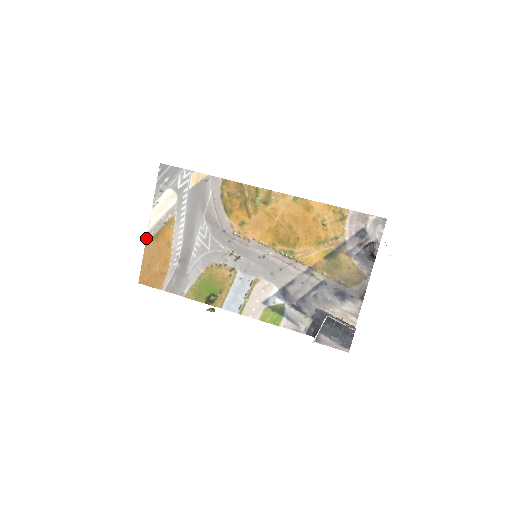
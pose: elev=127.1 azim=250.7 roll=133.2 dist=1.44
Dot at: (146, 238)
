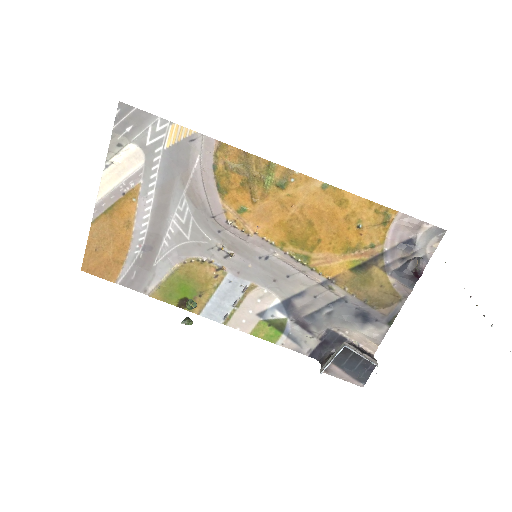
Dot at: (94, 211)
